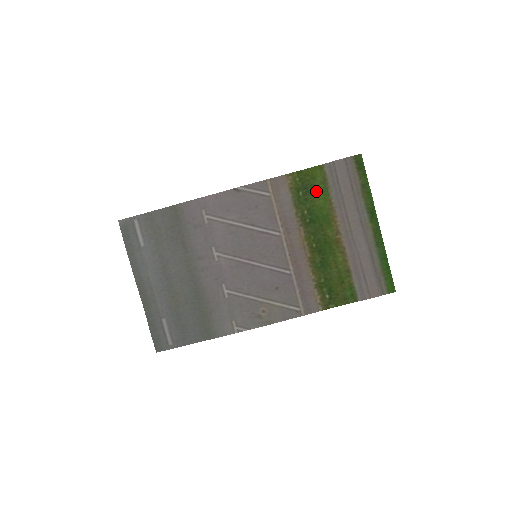
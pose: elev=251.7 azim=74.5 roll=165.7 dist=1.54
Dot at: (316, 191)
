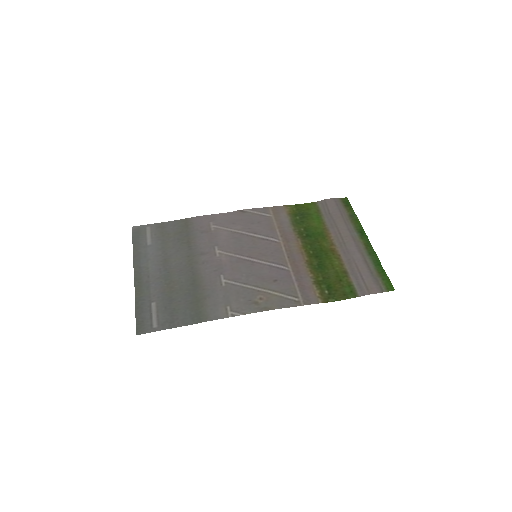
Dot at: (311, 217)
